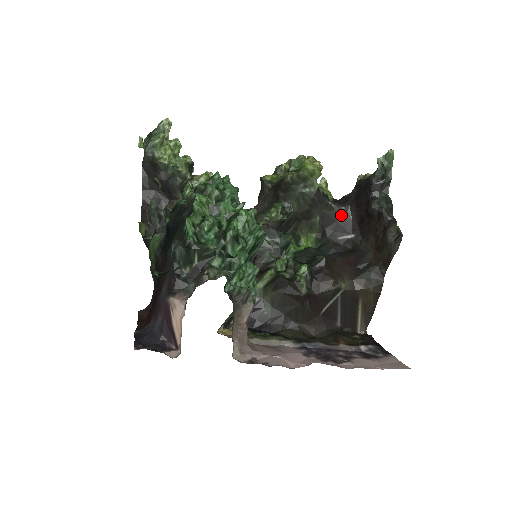
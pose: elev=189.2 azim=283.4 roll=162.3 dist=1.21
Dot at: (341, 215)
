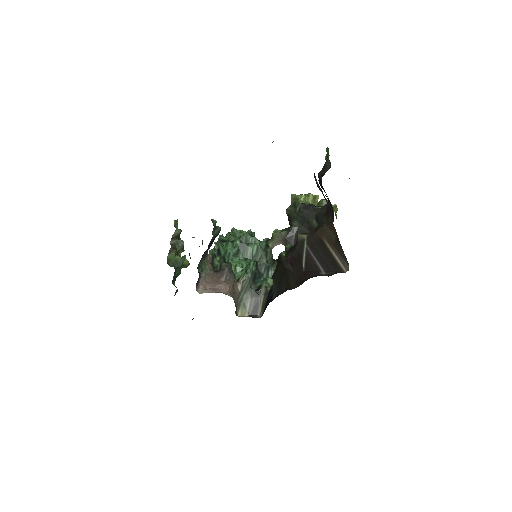
Dot at: (326, 208)
